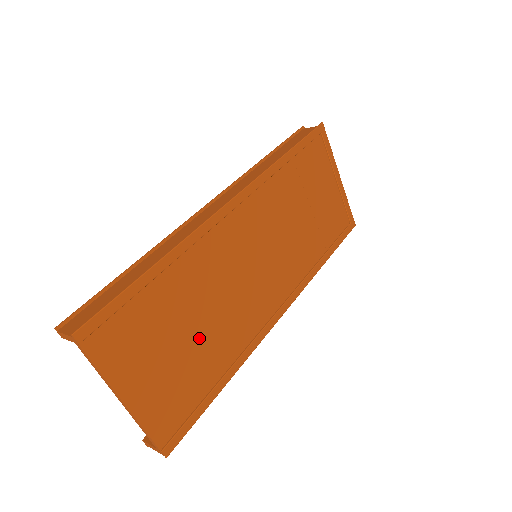
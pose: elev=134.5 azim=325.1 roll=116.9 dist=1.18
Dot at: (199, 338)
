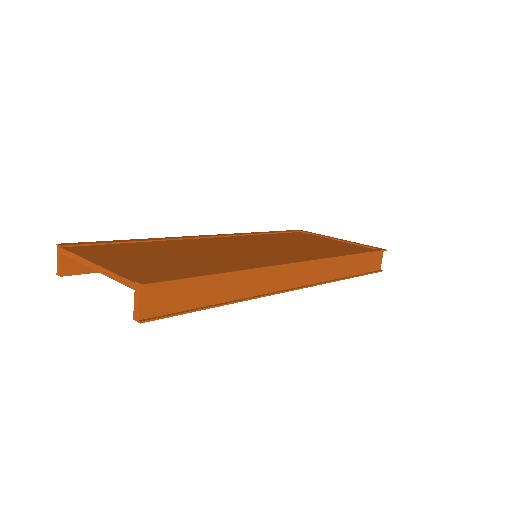
Dot at: (186, 258)
